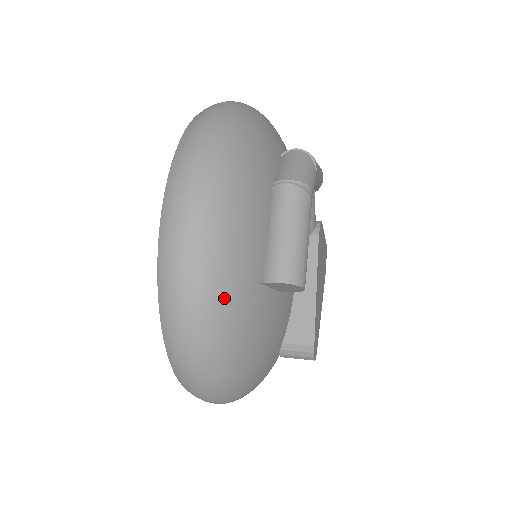
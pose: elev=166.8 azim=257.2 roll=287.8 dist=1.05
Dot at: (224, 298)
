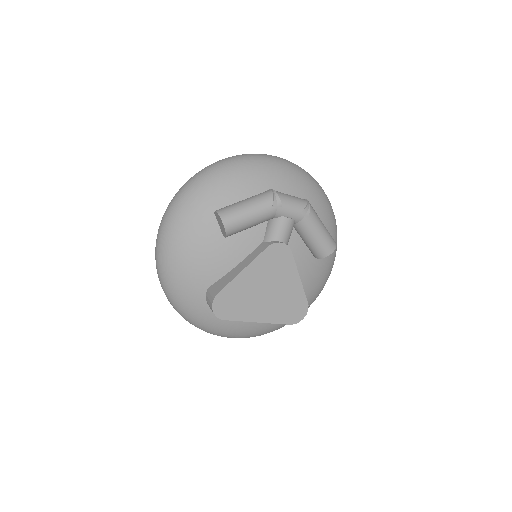
Dot at: (193, 198)
